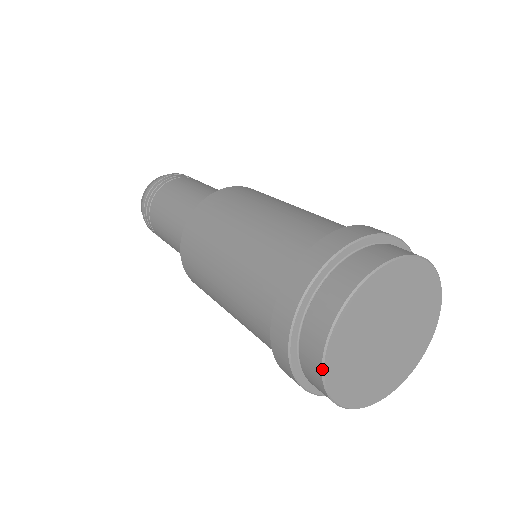
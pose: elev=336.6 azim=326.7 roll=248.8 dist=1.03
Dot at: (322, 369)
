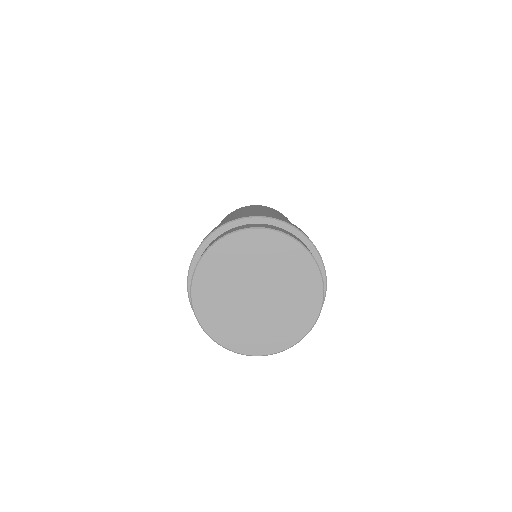
Dot at: (198, 261)
